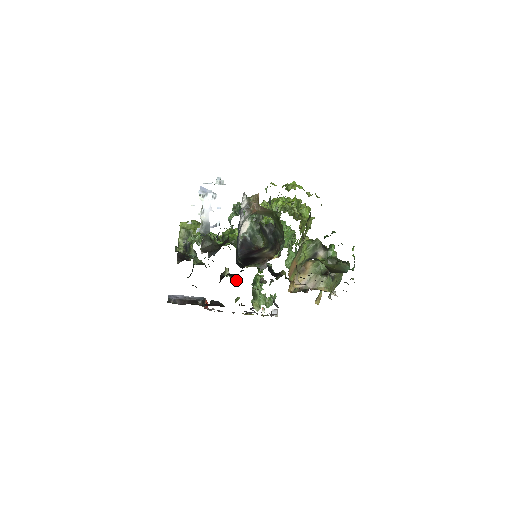
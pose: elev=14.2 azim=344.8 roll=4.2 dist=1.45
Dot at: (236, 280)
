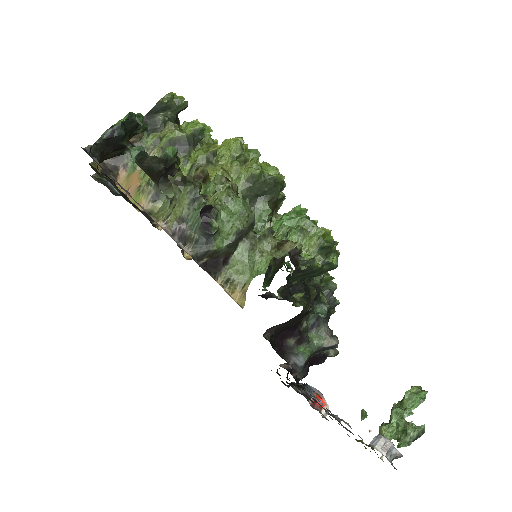
Dot at: occluded
